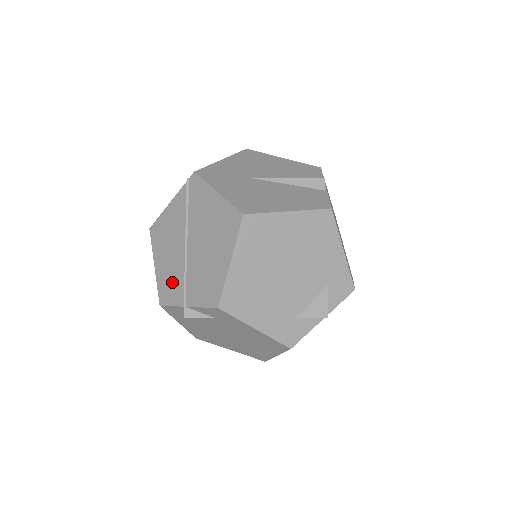
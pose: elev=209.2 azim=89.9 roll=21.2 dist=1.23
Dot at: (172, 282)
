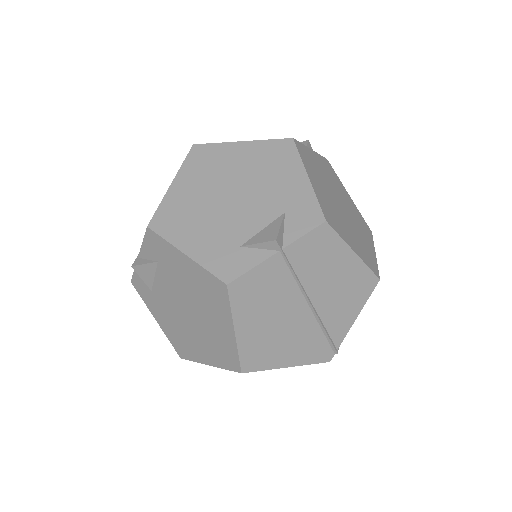
Dot at: occluded
